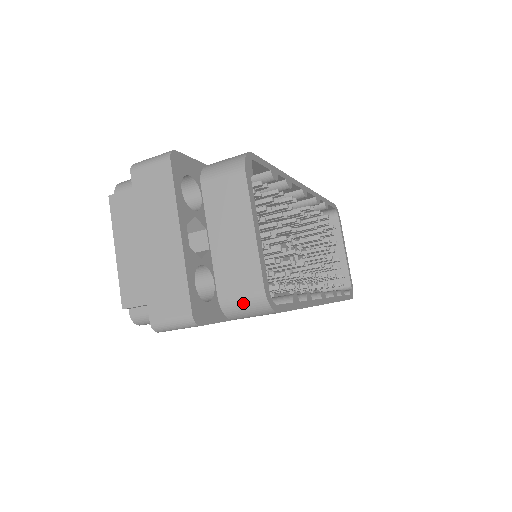
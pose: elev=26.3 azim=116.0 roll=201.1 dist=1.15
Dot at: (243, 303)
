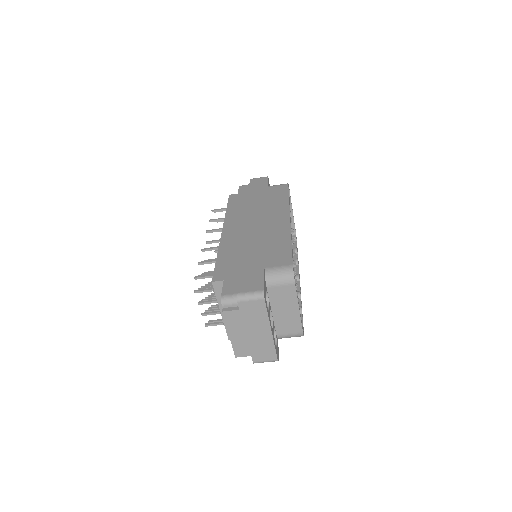
Dot at: (290, 337)
